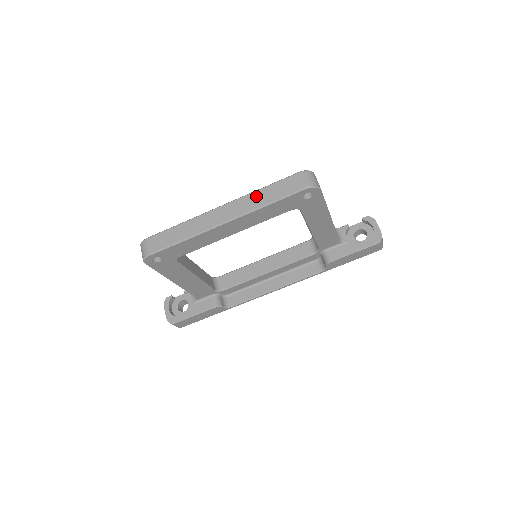
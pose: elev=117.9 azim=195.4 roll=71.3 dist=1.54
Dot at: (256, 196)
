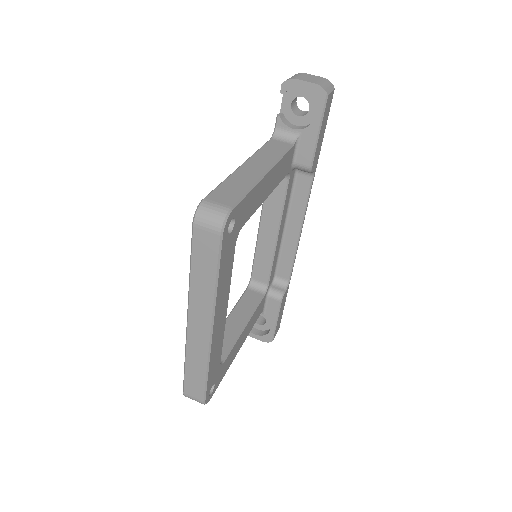
Dot at: (197, 287)
